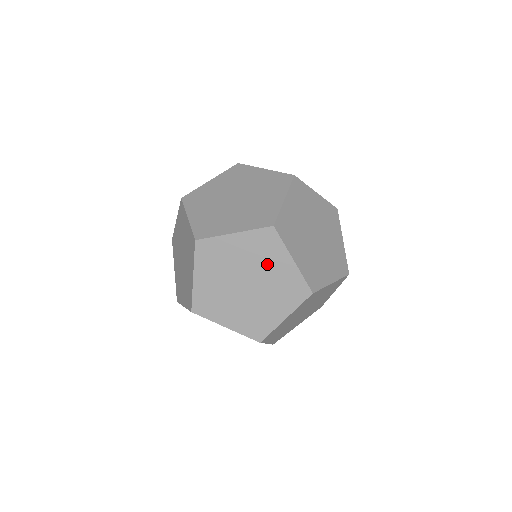
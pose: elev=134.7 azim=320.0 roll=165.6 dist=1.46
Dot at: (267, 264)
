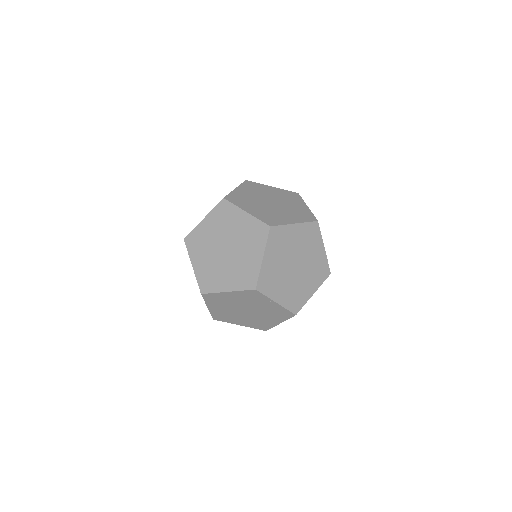
Dot at: (258, 304)
